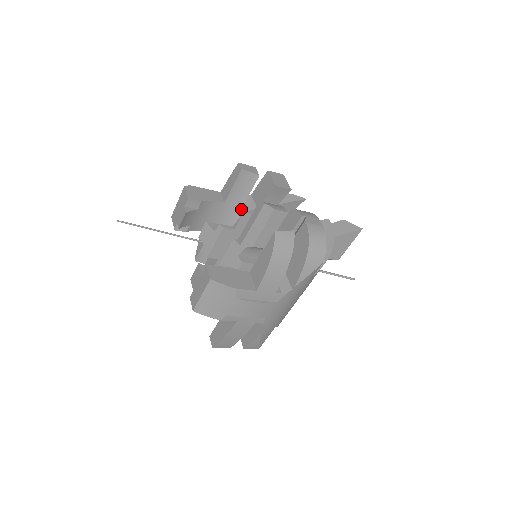
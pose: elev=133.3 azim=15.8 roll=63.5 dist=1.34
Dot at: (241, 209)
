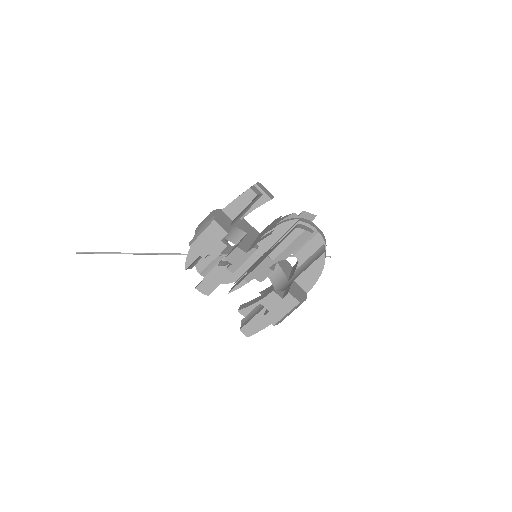
Dot at: (238, 220)
